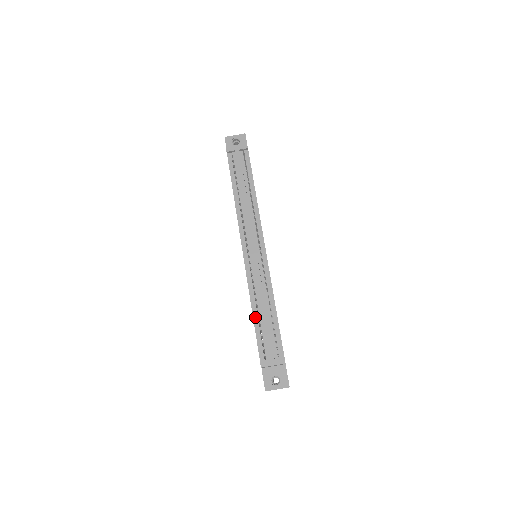
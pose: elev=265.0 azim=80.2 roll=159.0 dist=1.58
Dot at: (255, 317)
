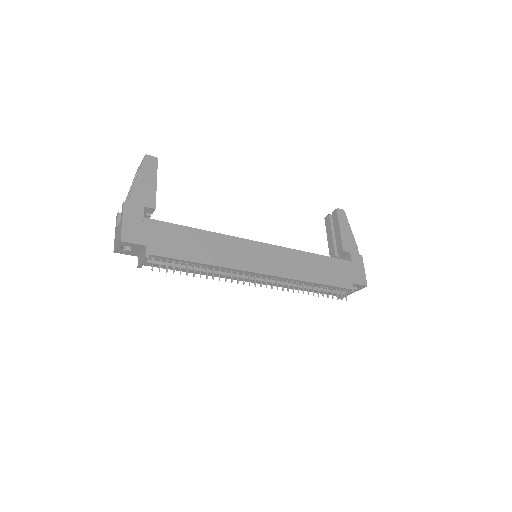
Dot at: (307, 291)
